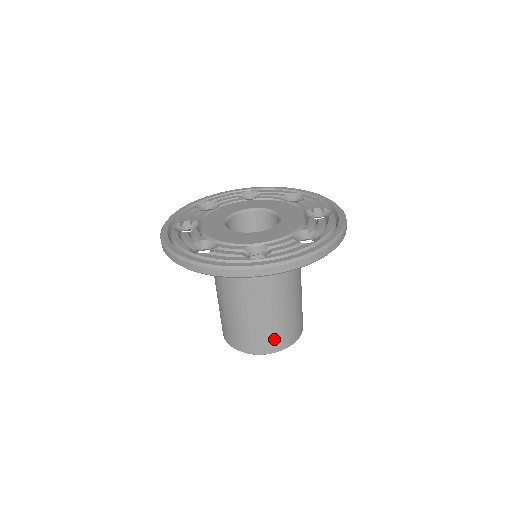
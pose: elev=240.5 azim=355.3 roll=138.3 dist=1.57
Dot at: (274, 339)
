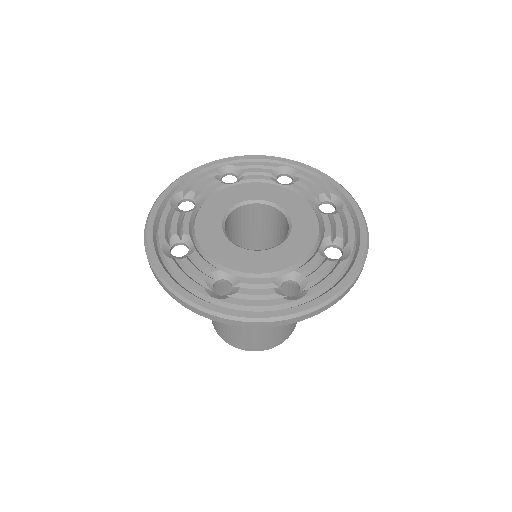
Dot at: (246, 342)
